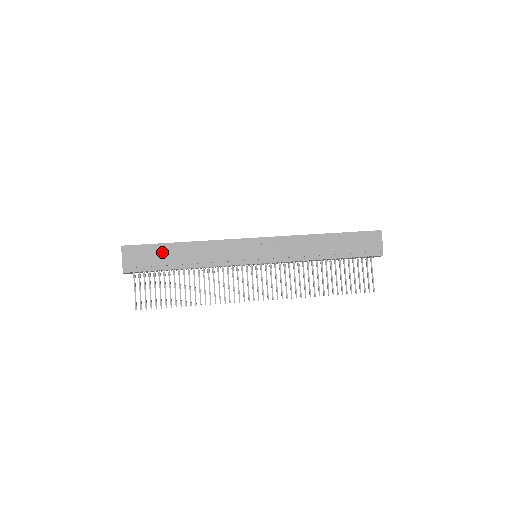
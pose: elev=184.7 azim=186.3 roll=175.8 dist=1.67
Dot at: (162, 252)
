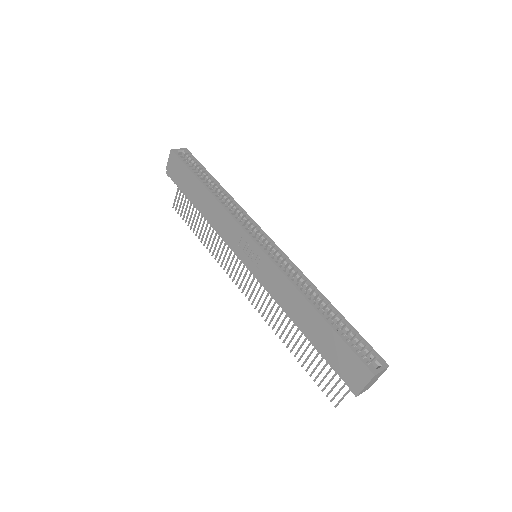
Dot at: (190, 181)
